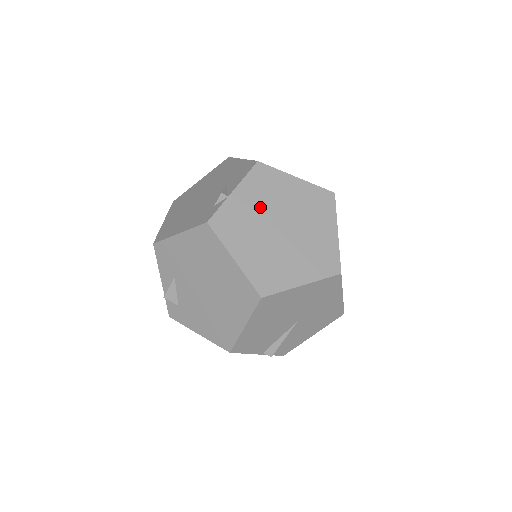
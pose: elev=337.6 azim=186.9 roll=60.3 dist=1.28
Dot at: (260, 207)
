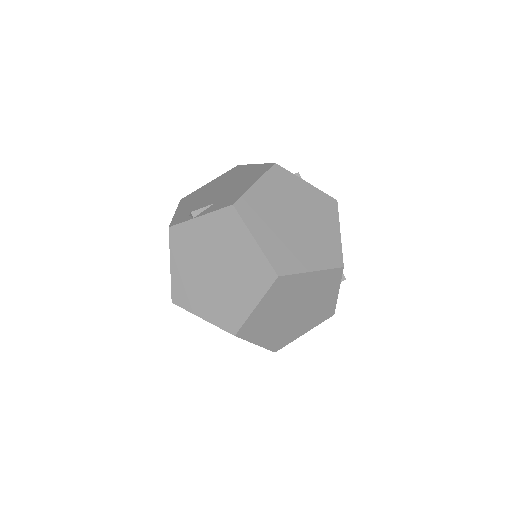
Dot at: (210, 243)
